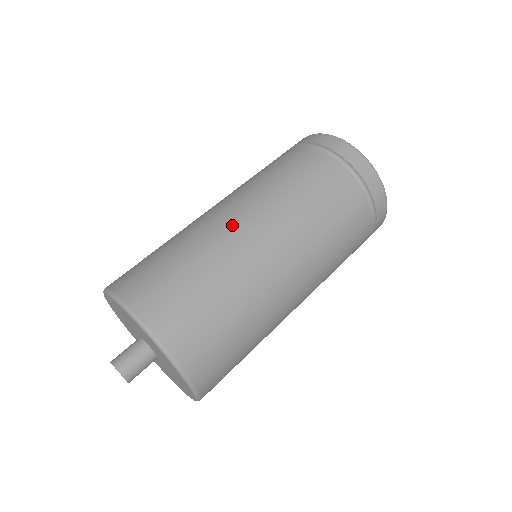
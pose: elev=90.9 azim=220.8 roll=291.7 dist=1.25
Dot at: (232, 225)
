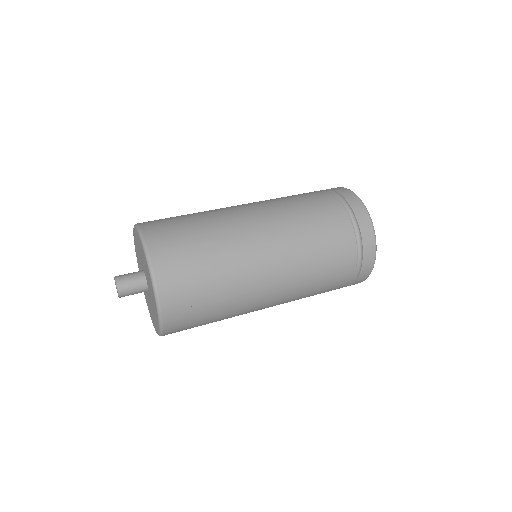
Dot at: (237, 209)
